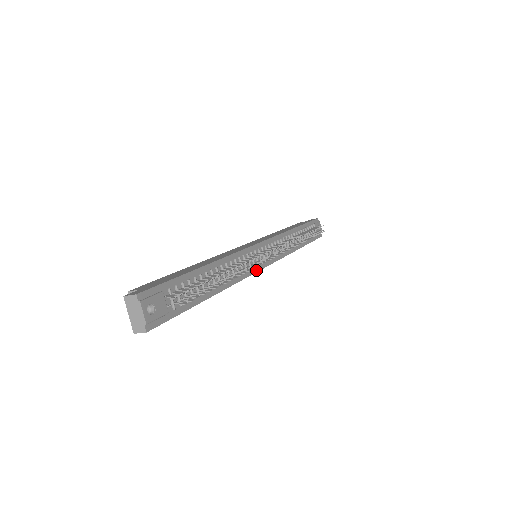
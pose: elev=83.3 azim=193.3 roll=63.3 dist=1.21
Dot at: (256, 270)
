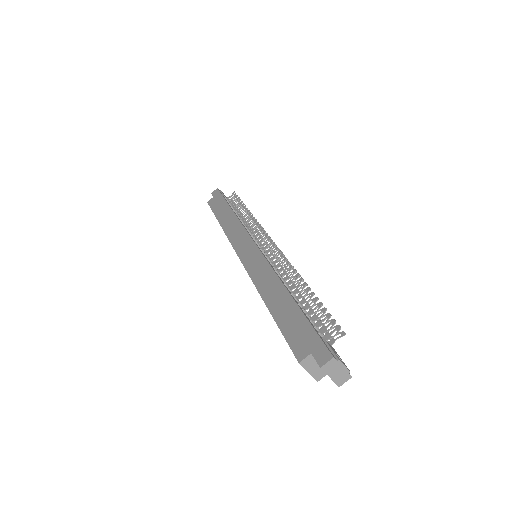
Dot at: occluded
